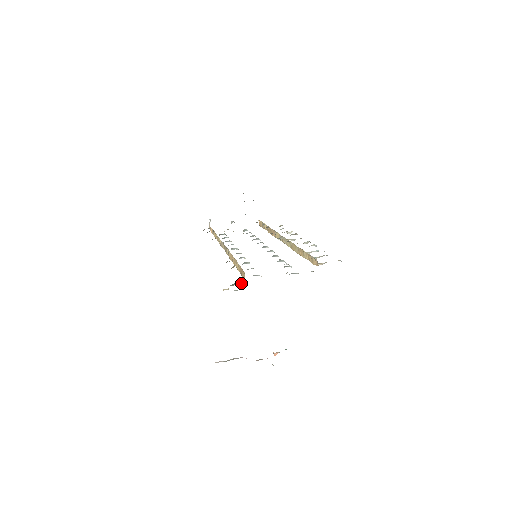
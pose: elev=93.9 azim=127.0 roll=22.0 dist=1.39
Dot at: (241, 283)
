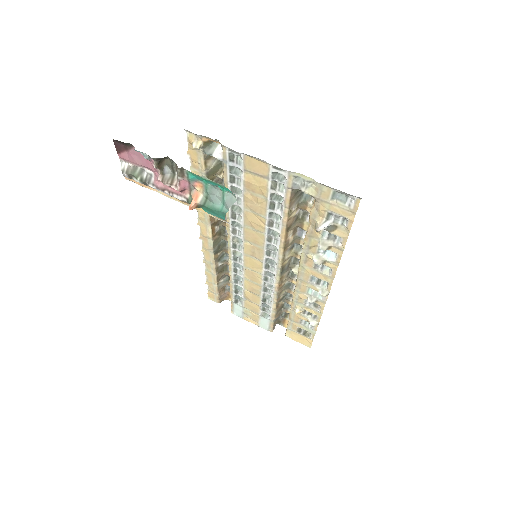
Dot at: (217, 156)
